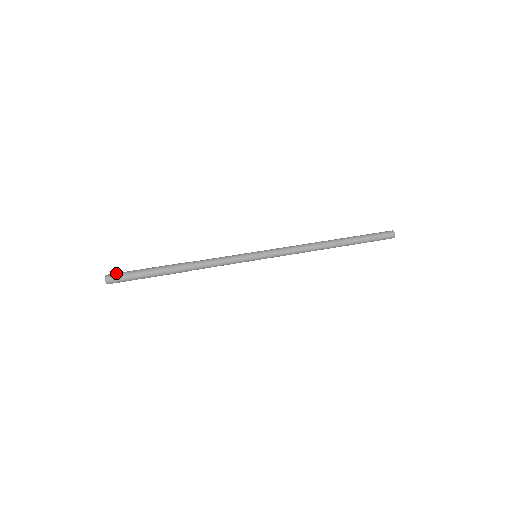
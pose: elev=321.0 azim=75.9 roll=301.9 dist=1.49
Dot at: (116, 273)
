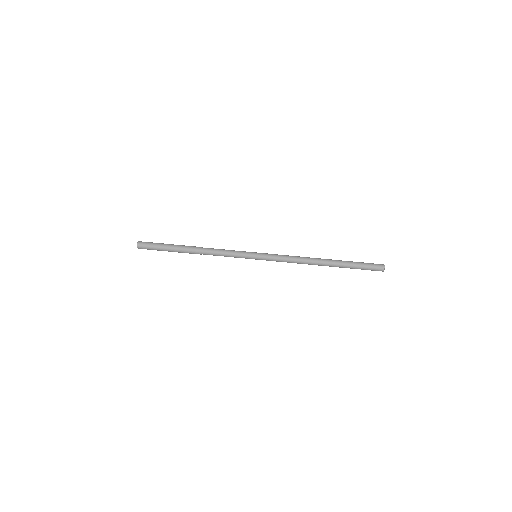
Dot at: (145, 245)
